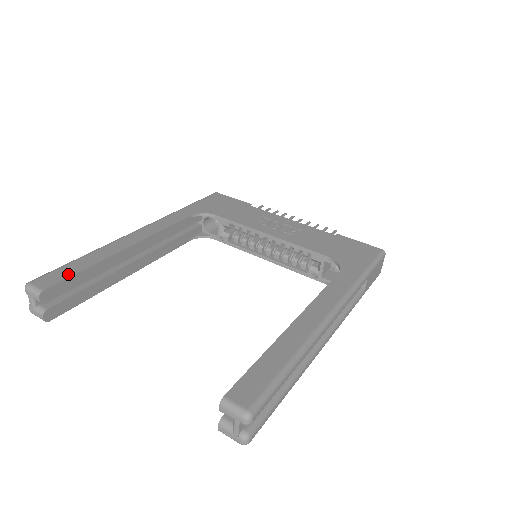
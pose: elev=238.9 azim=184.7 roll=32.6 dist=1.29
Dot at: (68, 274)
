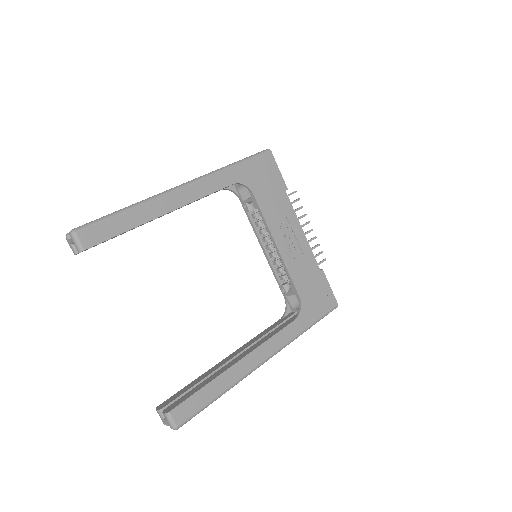
Dot at: (109, 234)
